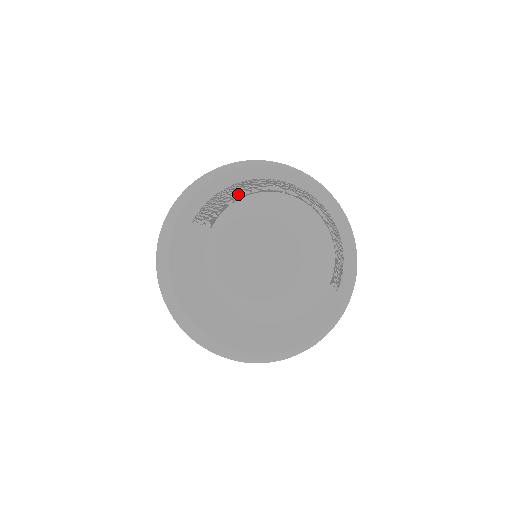
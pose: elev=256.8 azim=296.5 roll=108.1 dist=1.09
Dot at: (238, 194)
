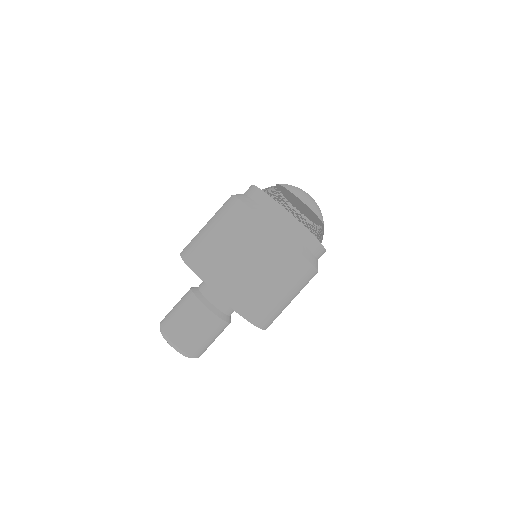
Dot at: (280, 195)
